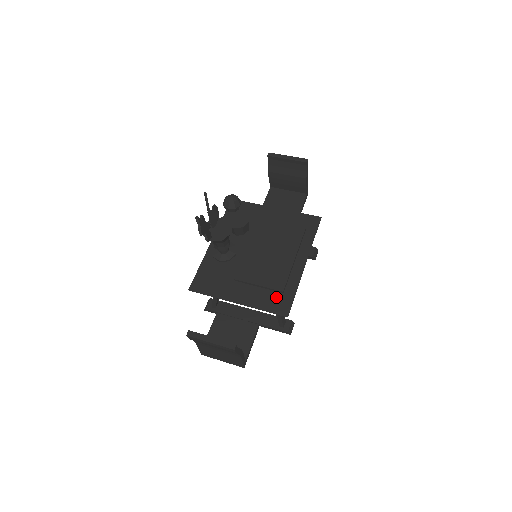
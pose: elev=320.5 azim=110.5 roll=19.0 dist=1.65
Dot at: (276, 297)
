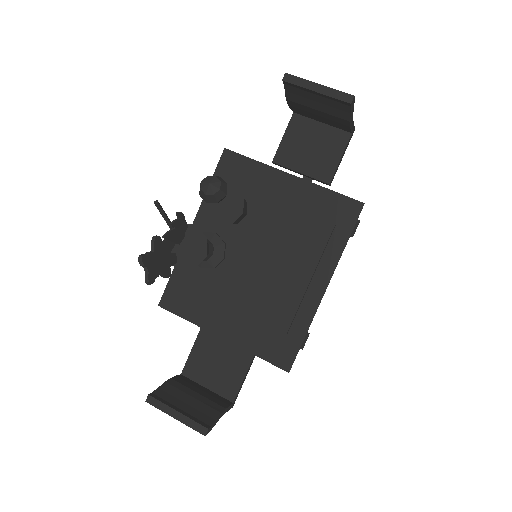
Dot at: (276, 338)
